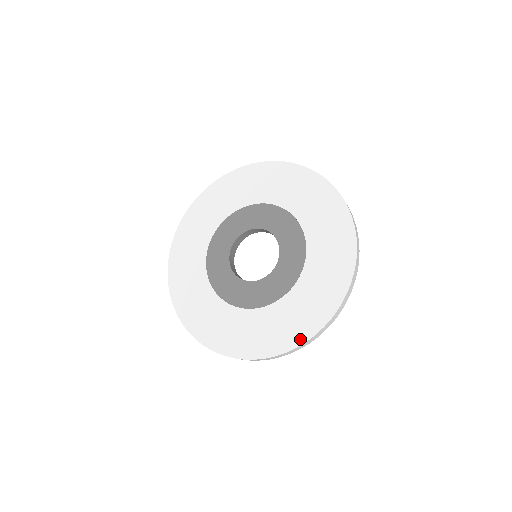
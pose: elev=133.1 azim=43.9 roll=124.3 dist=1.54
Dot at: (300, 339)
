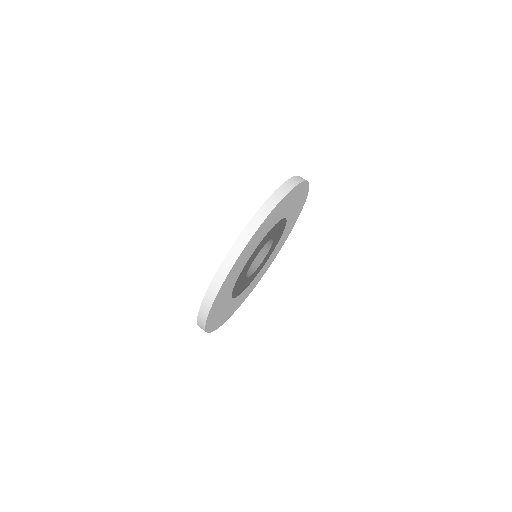
Dot at: occluded
